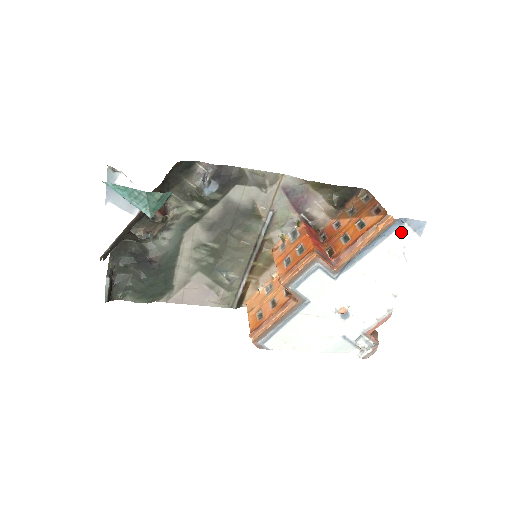
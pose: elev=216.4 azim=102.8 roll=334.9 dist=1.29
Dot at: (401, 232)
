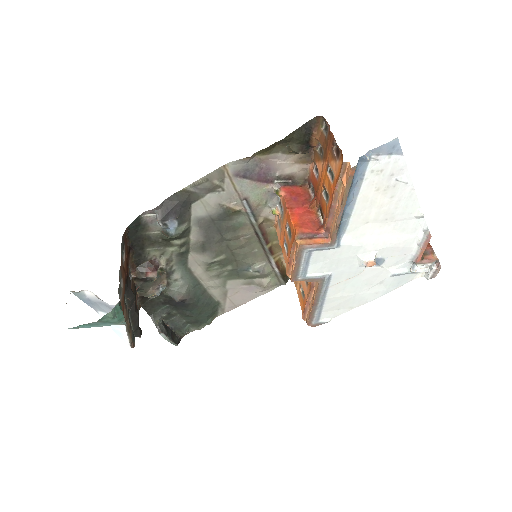
Dot at: (375, 166)
